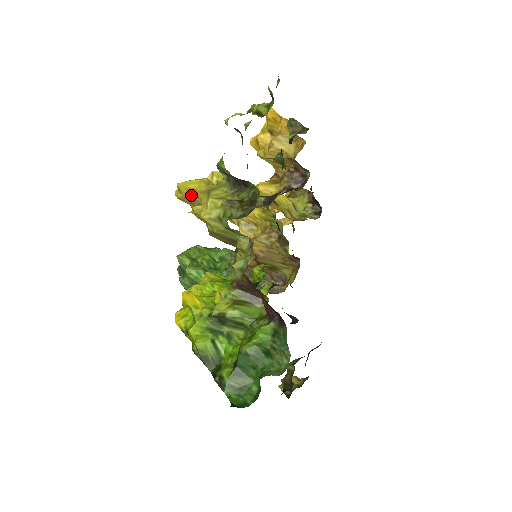
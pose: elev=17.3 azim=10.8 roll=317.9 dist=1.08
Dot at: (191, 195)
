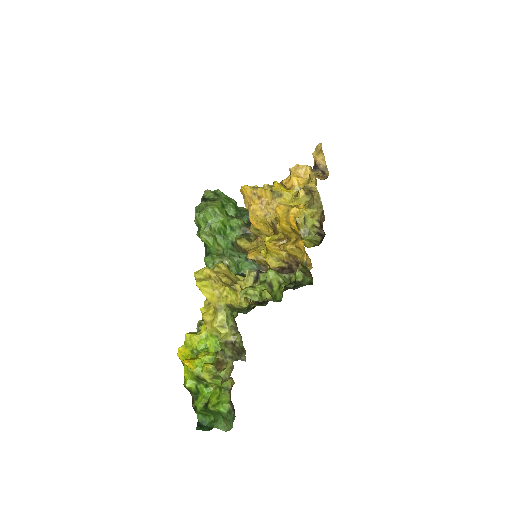
Dot at: (205, 294)
